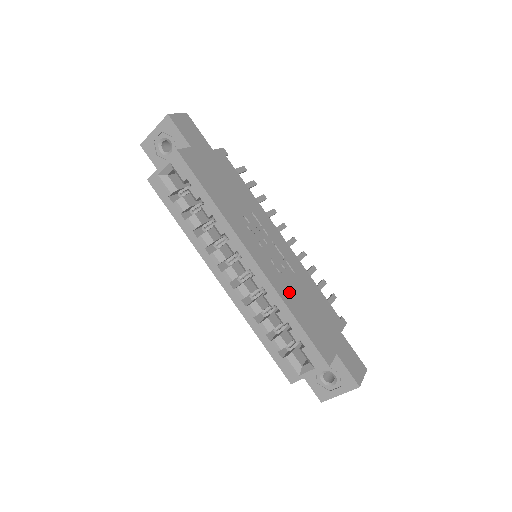
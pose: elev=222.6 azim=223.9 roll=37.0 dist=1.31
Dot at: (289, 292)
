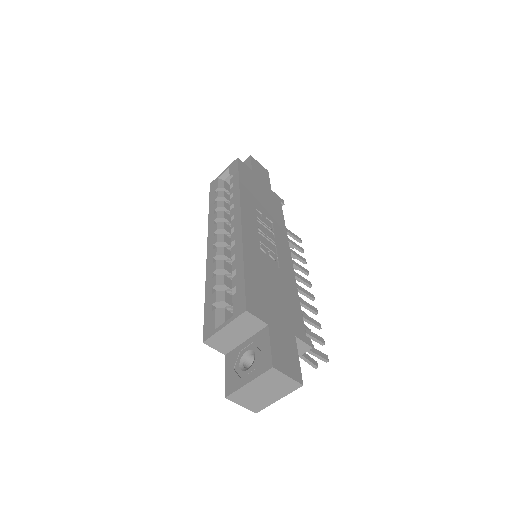
Dot at: (257, 257)
